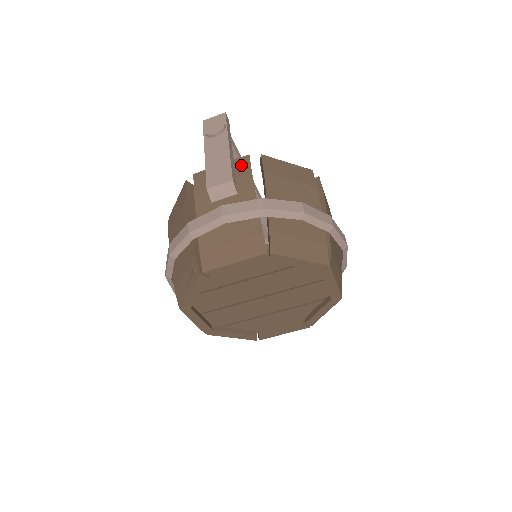
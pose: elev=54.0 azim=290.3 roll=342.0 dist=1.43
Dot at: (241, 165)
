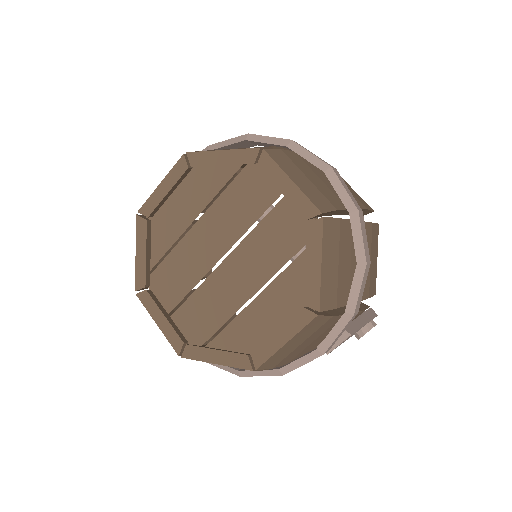
Dot at: occluded
